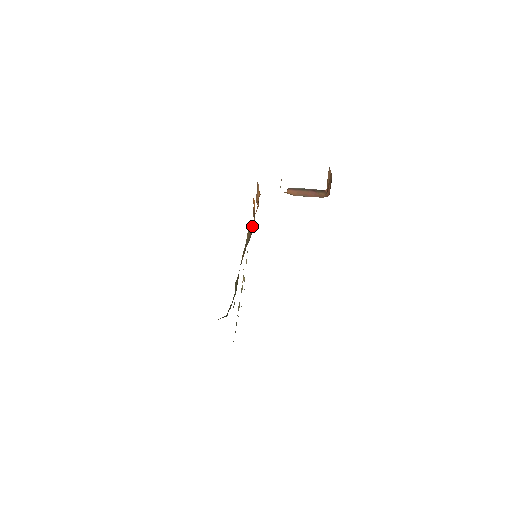
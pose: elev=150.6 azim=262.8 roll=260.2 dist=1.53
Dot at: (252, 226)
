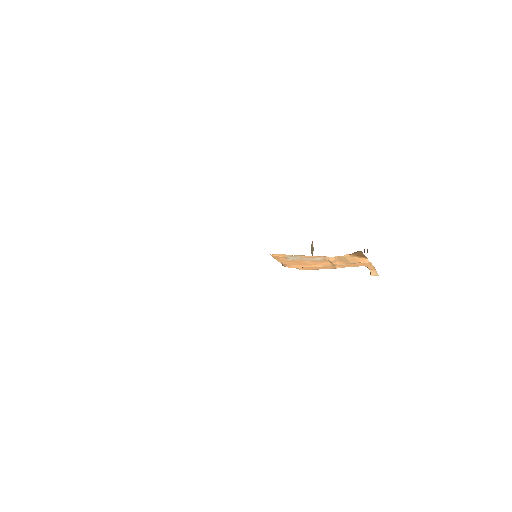
Dot at: occluded
